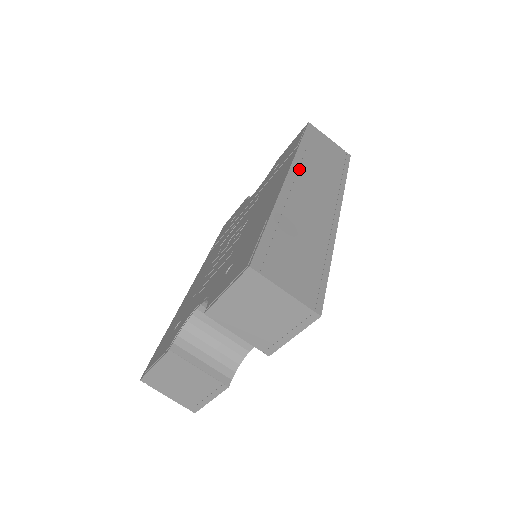
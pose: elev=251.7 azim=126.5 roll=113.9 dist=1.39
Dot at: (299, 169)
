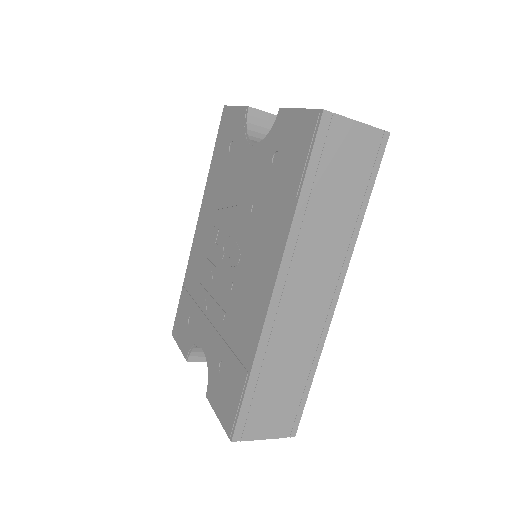
Dot at: (292, 259)
